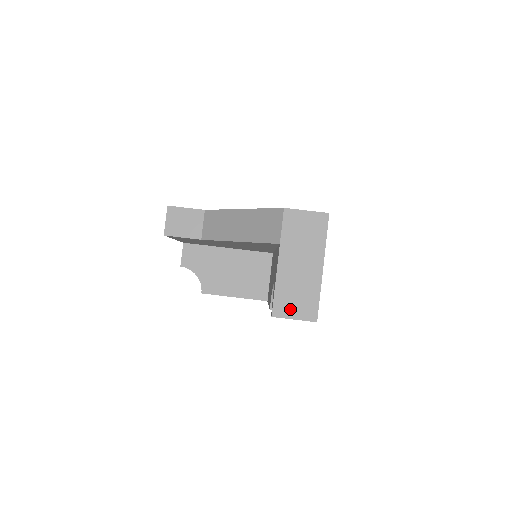
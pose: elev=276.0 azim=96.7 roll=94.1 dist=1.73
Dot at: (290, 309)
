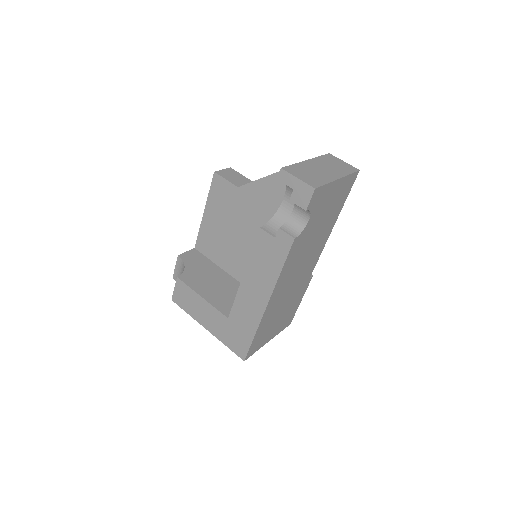
Dot at: (299, 174)
